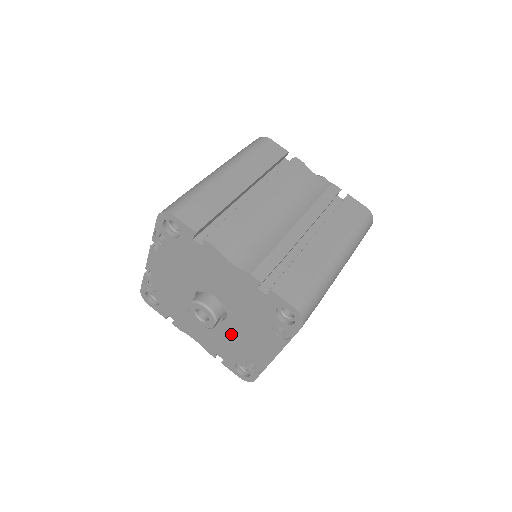
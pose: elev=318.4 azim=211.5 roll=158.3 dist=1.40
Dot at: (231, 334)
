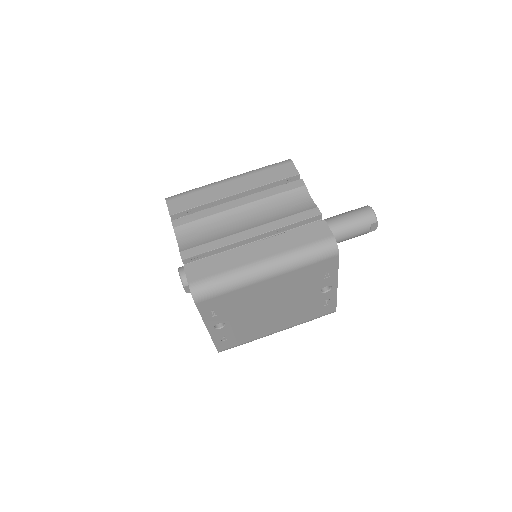
Dot at: occluded
